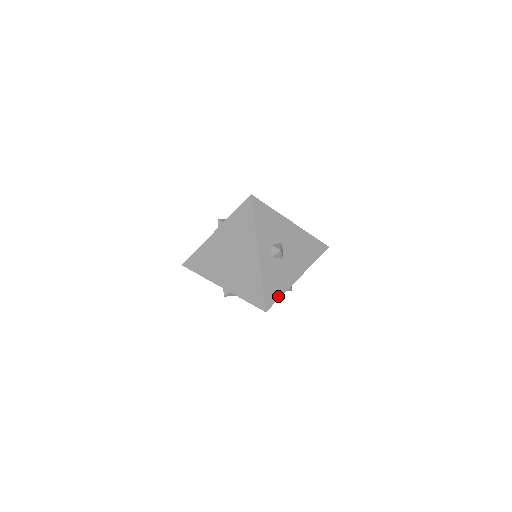
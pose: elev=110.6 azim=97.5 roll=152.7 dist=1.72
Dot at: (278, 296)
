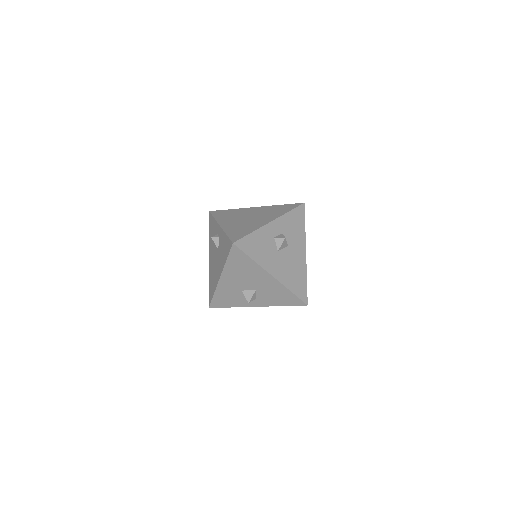
Dot at: (250, 254)
